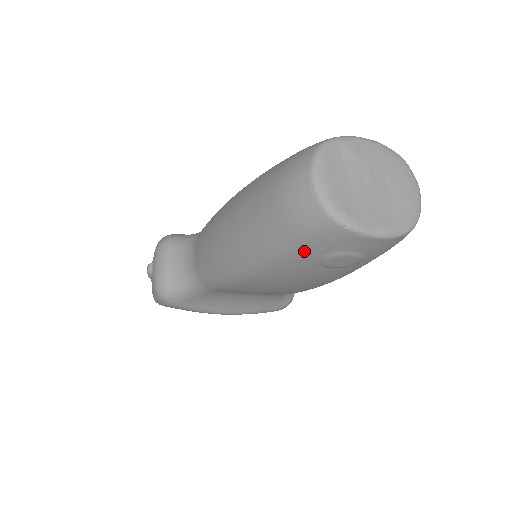
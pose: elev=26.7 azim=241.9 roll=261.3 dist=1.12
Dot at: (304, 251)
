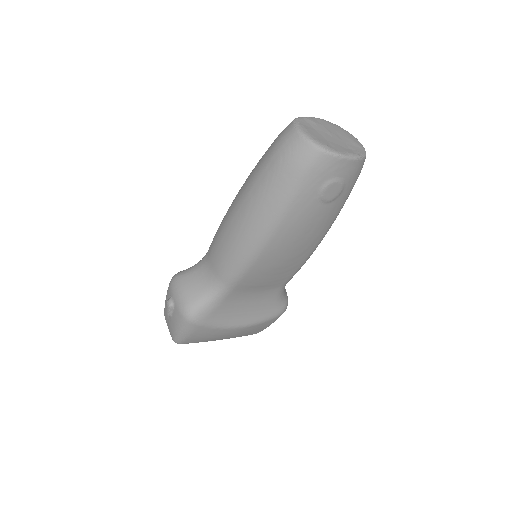
Dot at: (307, 188)
